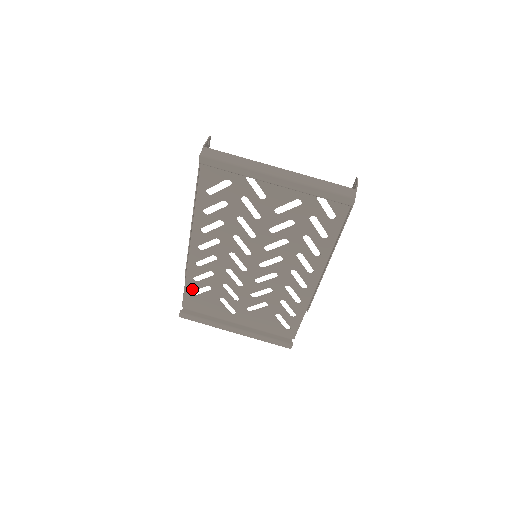
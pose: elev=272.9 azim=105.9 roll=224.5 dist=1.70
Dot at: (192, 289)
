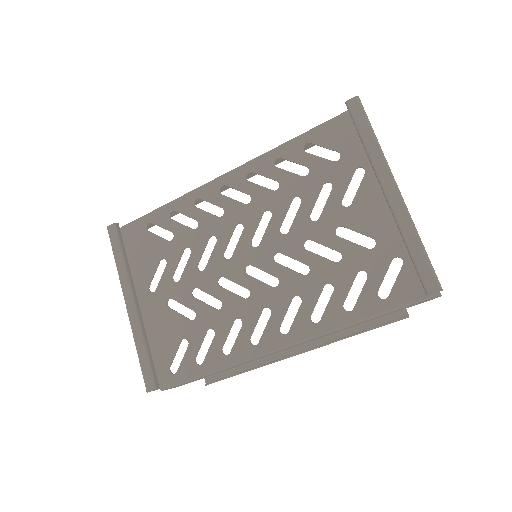
Dot at: (156, 220)
